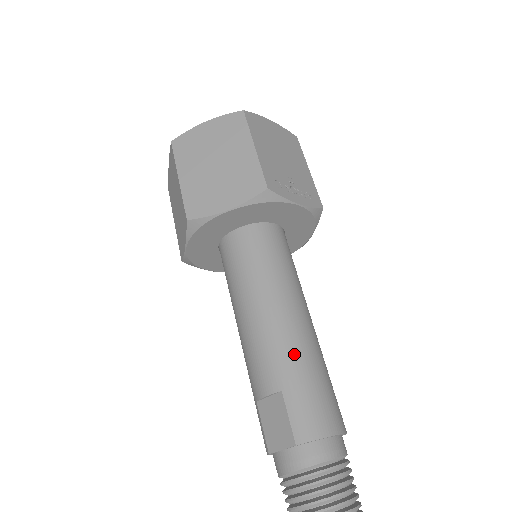
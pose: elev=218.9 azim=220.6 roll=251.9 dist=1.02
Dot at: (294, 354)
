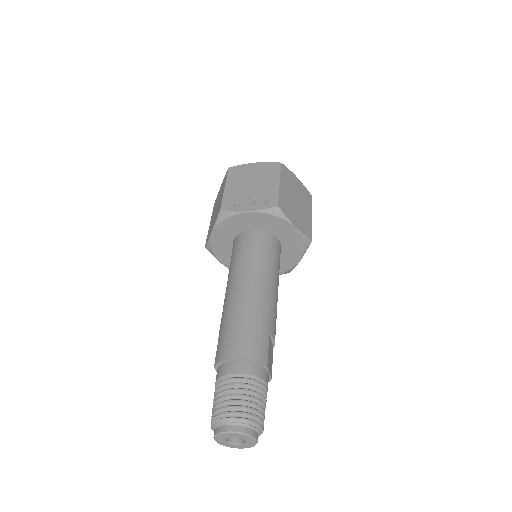
Dot at: (229, 311)
